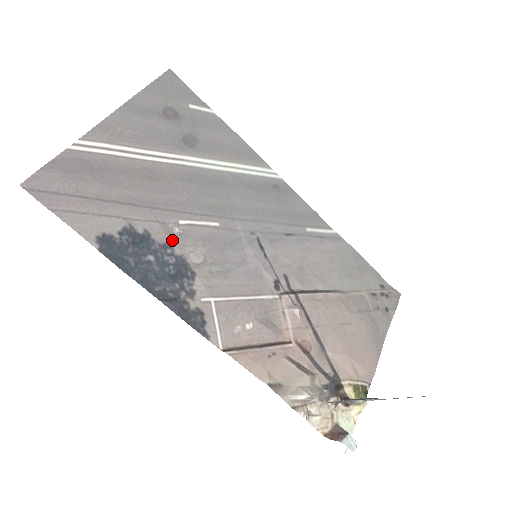
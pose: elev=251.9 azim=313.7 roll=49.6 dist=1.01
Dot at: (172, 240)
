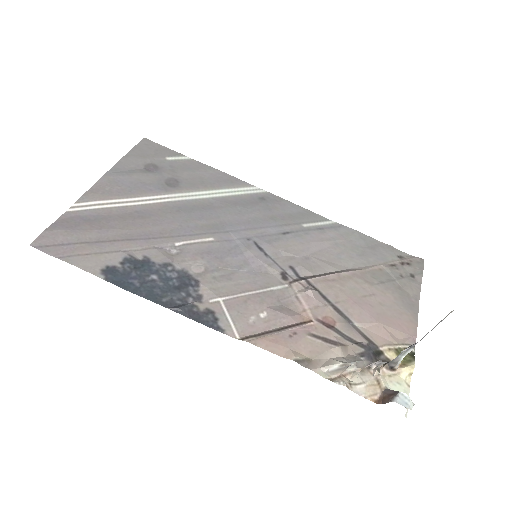
Dot at: (171, 259)
